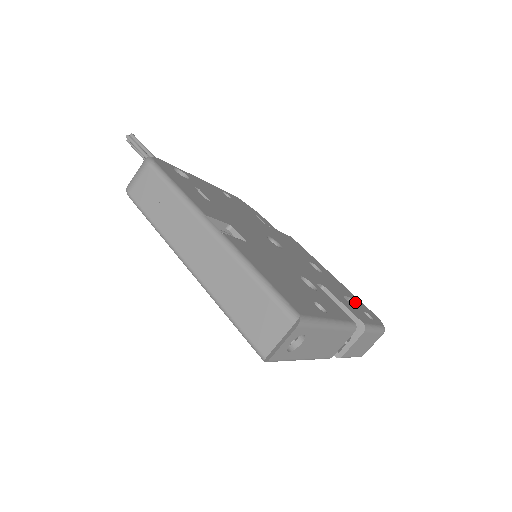
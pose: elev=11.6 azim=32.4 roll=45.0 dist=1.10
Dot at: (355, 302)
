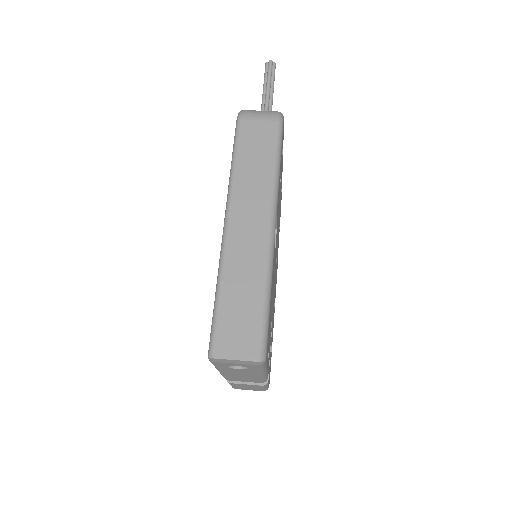
Dot at: (271, 352)
